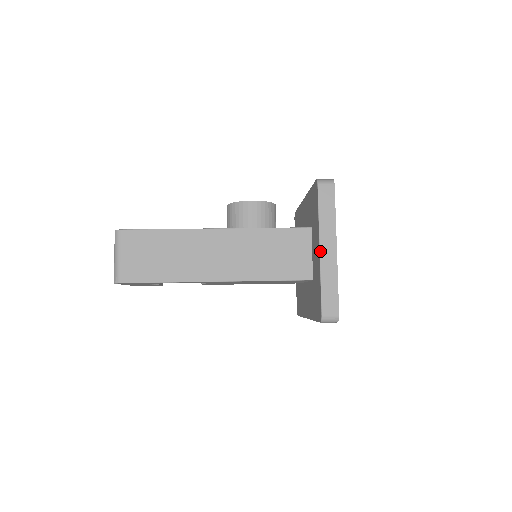
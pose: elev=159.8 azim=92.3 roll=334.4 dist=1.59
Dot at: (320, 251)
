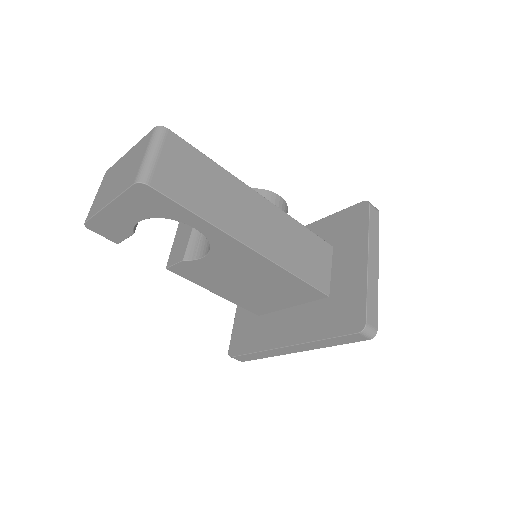
Dot at: (368, 261)
